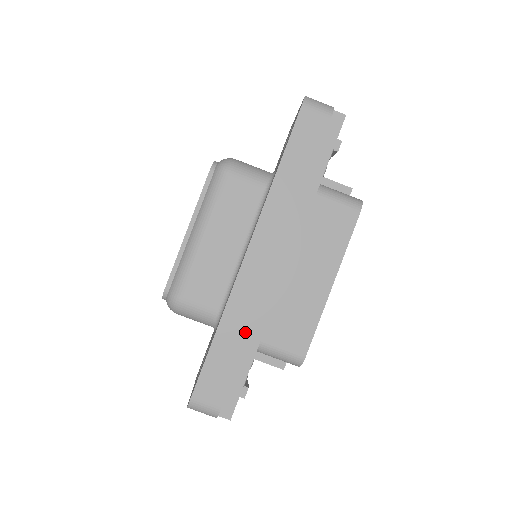
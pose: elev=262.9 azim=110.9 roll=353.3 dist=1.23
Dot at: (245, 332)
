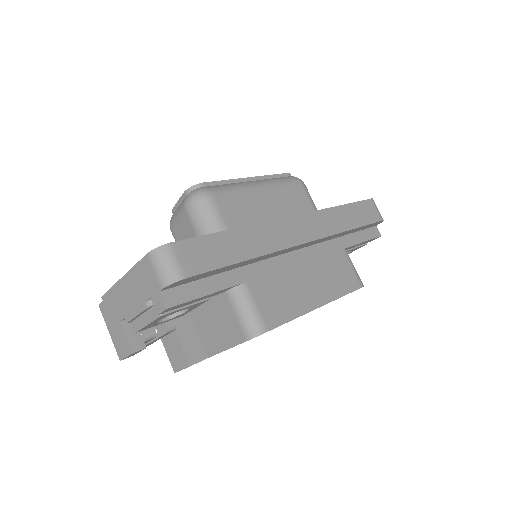
Dot at: (254, 253)
